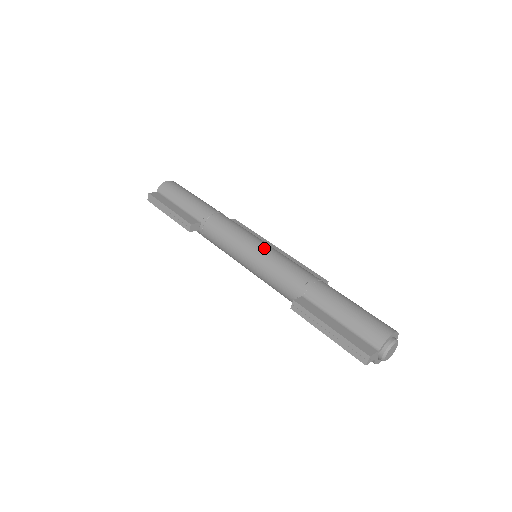
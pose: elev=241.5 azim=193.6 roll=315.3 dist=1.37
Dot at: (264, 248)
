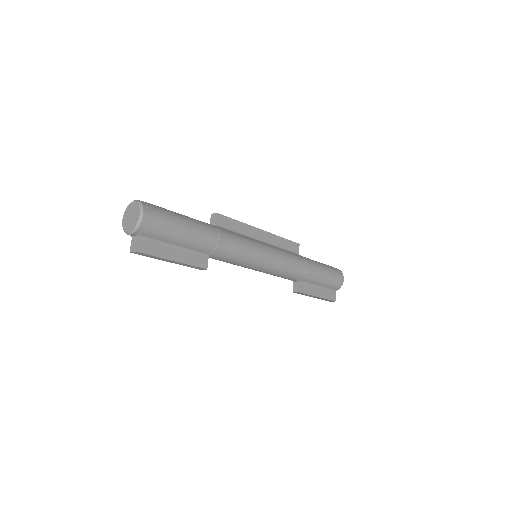
Dot at: (272, 261)
